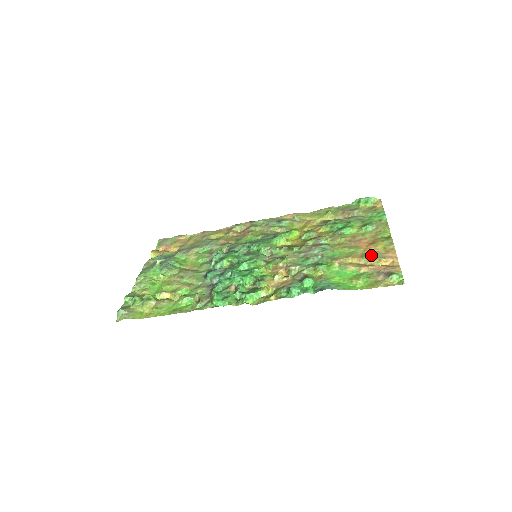
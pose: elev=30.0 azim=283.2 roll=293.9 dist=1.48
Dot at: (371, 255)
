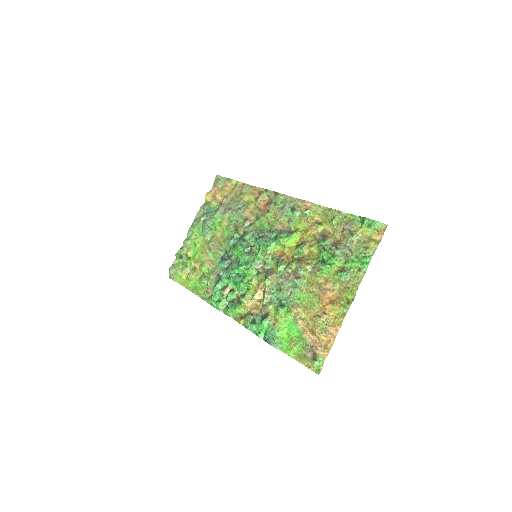
Dot at: (319, 321)
